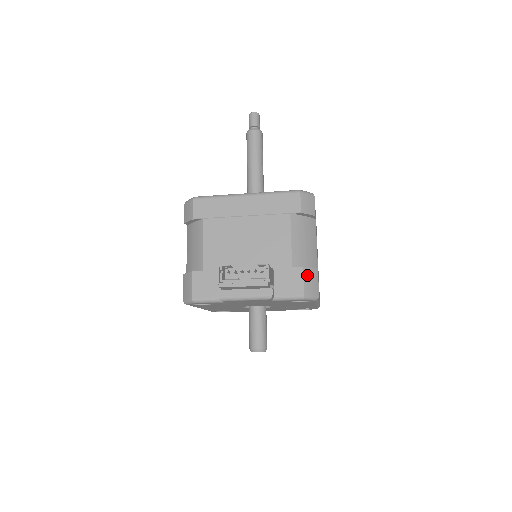
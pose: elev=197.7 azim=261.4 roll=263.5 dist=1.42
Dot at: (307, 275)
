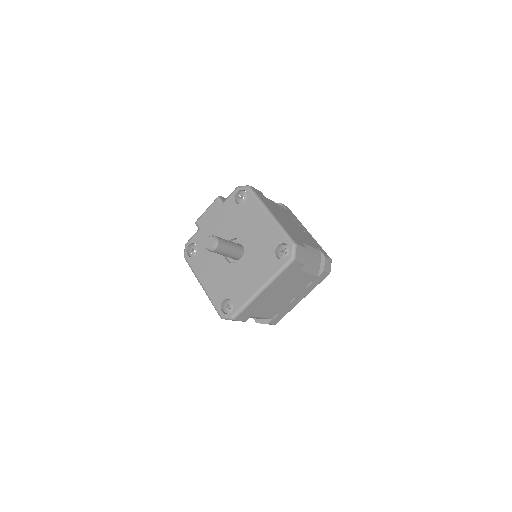
Dot at: occluded
